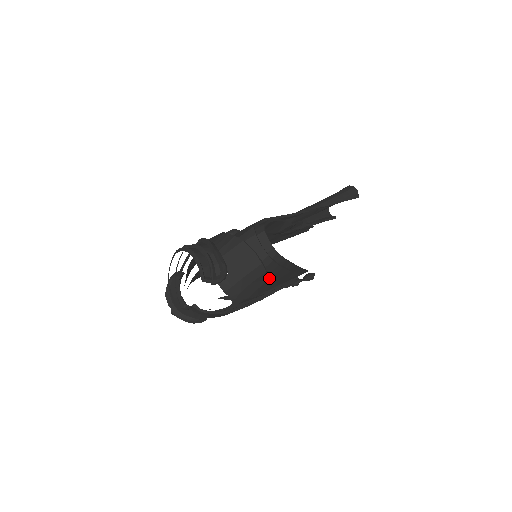
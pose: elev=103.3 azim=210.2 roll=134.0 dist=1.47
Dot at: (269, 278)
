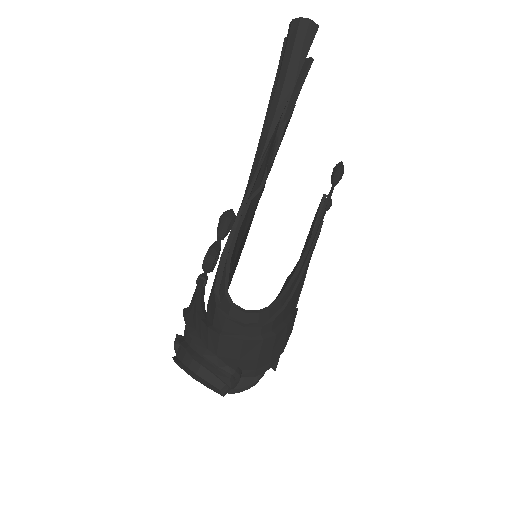
Dot at: (288, 314)
